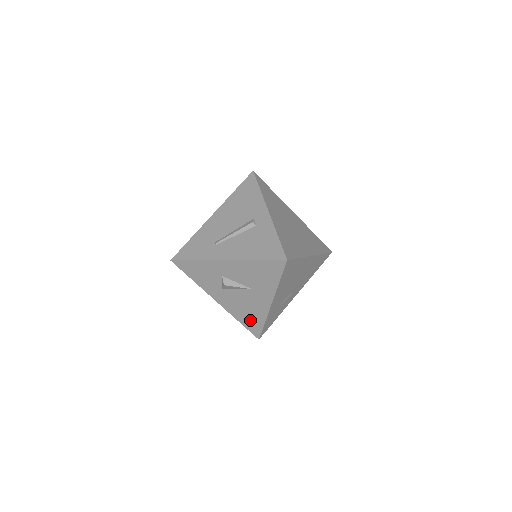
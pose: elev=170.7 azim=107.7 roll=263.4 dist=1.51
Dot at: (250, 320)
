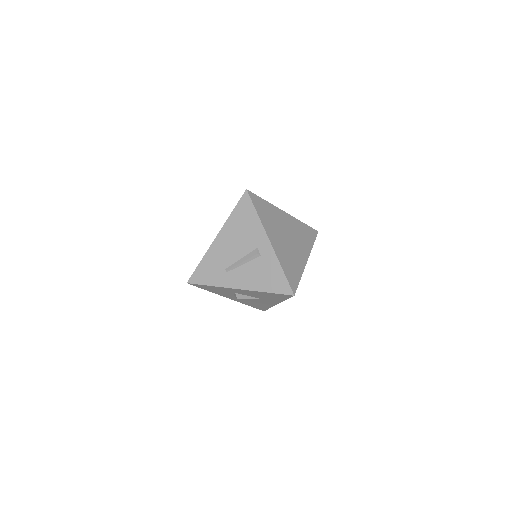
Dot at: (257, 306)
